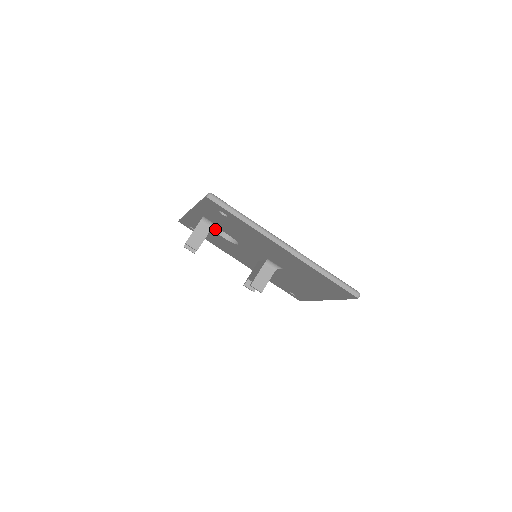
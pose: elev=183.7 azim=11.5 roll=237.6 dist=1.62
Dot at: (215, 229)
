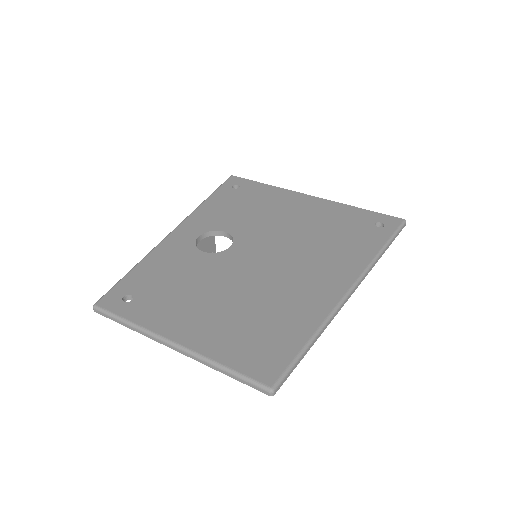
Dot at: (210, 234)
